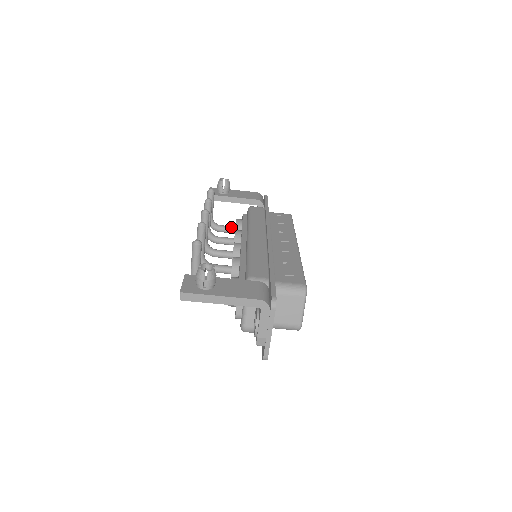
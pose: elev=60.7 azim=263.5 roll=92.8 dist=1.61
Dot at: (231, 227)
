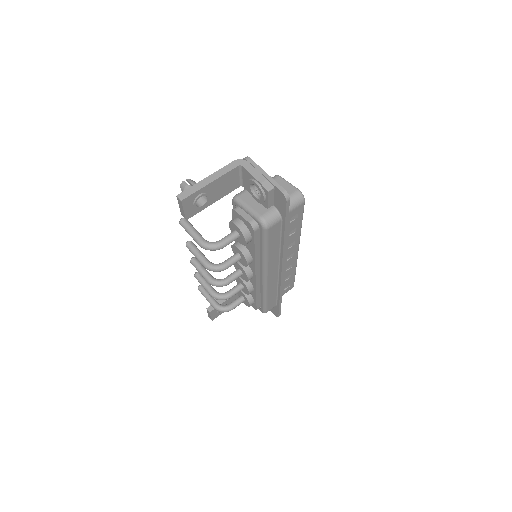
Dot at: (238, 298)
